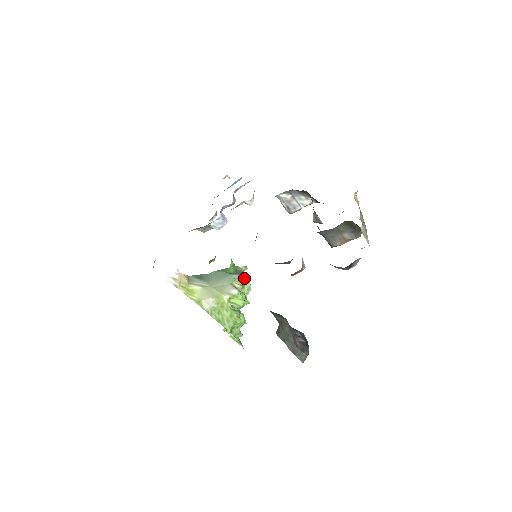
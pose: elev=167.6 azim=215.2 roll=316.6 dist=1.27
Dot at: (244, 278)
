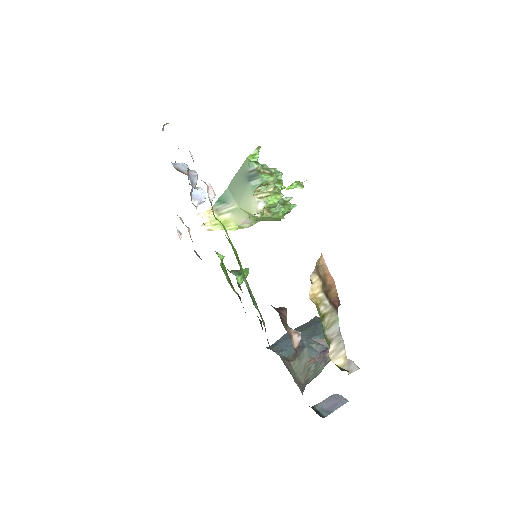
Dot at: (263, 181)
